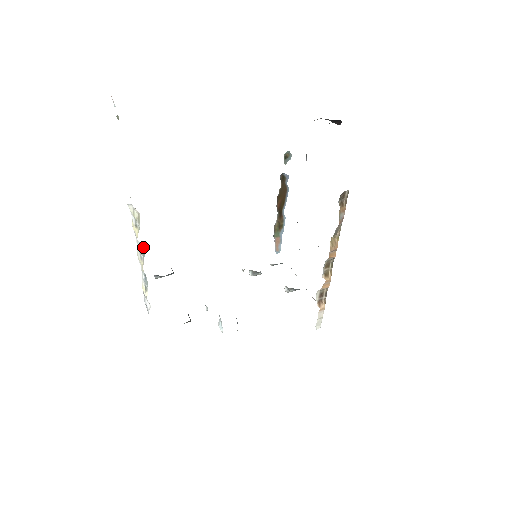
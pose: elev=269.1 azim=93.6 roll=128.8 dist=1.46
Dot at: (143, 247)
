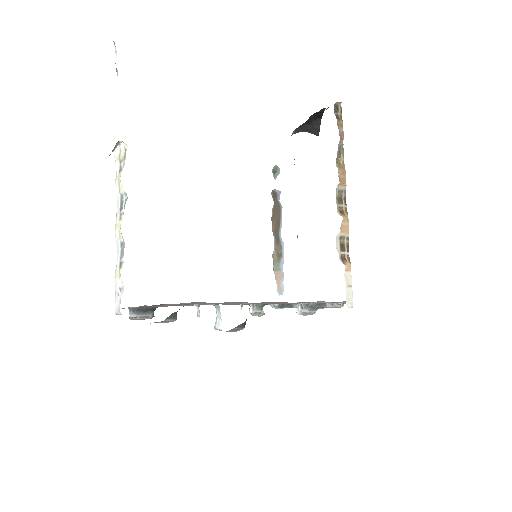
Dot at: (125, 195)
